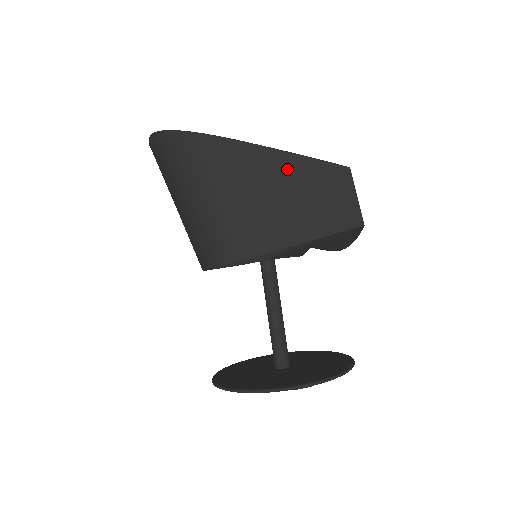
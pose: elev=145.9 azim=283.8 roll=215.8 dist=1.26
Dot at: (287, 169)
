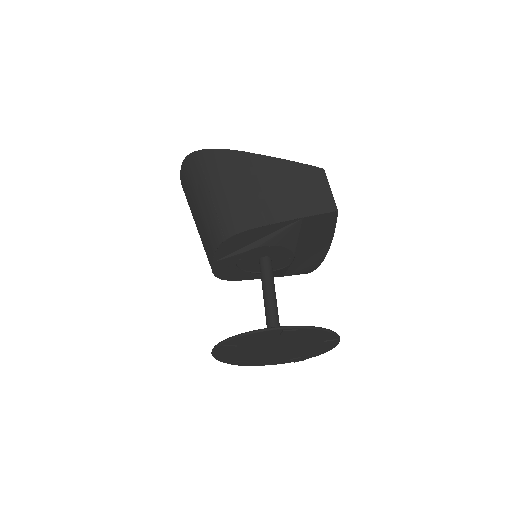
Dot at: (278, 169)
